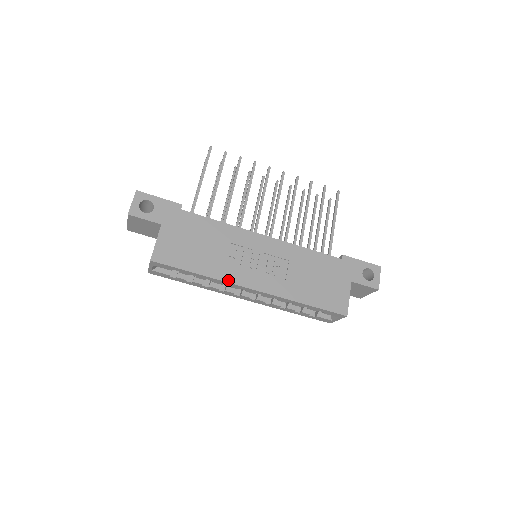
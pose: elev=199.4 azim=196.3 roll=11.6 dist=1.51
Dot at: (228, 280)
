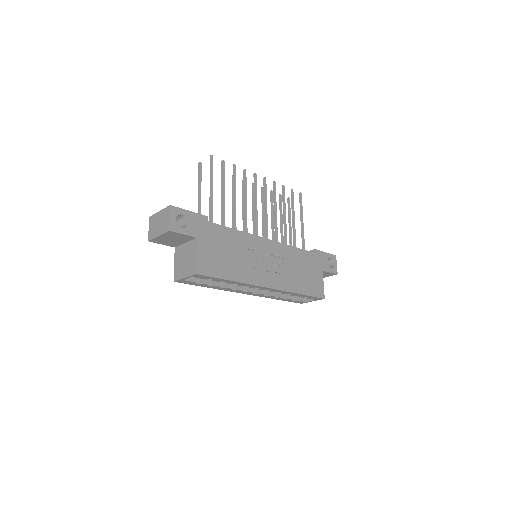
Dot at: (252, 283)
